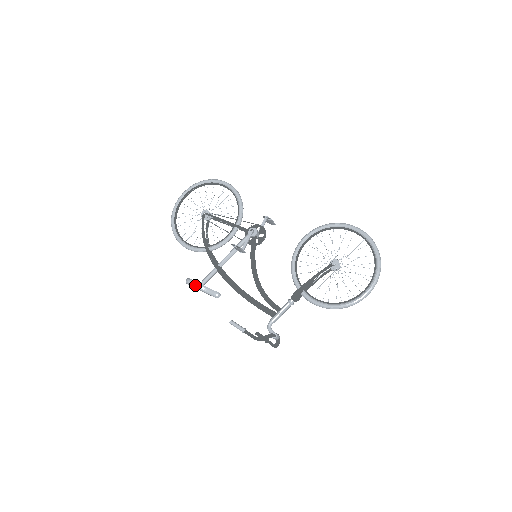
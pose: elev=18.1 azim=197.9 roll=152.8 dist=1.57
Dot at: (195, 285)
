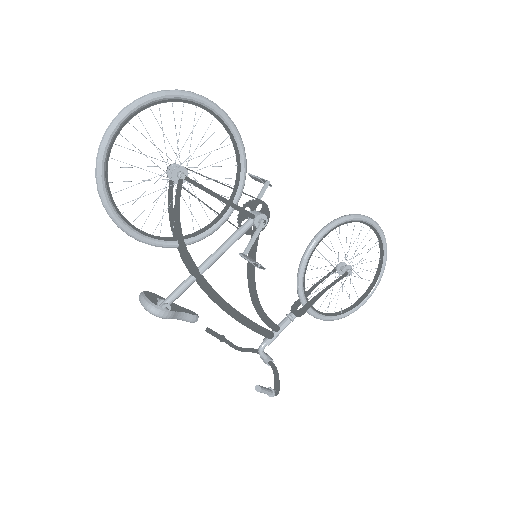
Dot at: (170, 317)
